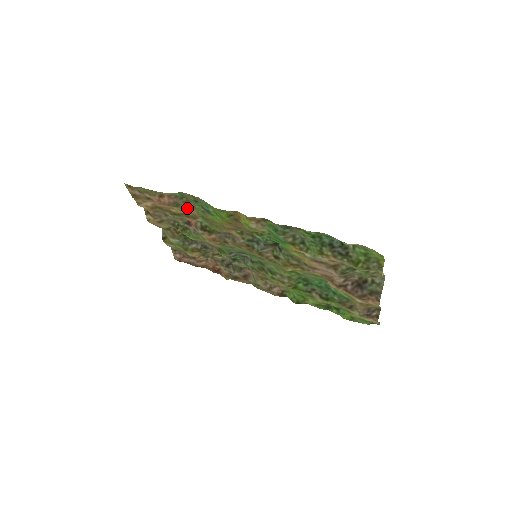
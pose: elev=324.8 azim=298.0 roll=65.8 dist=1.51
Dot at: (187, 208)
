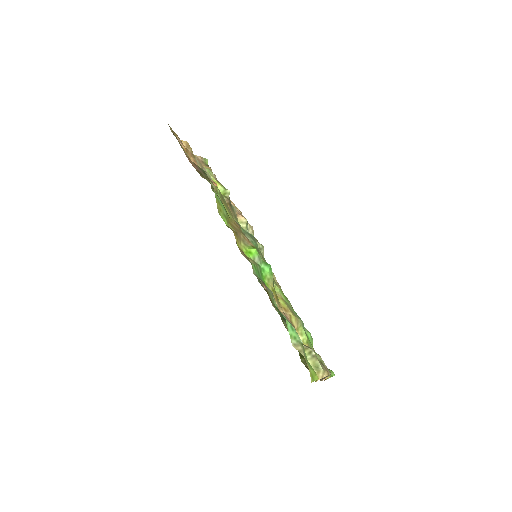
Dot at: (210, 181)
